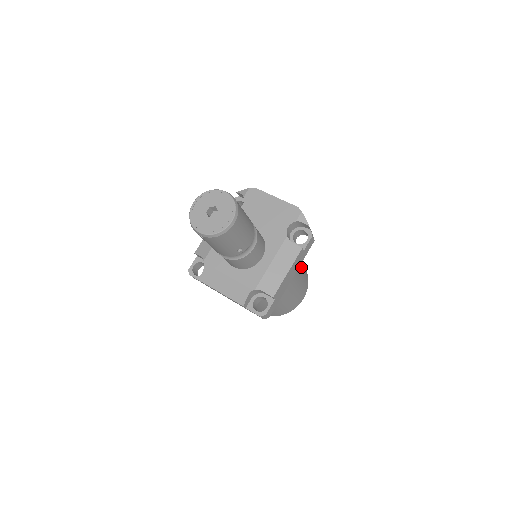
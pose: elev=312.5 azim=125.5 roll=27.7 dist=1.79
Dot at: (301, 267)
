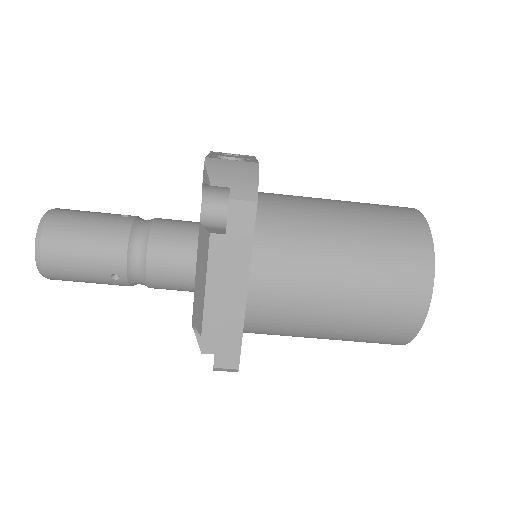
Dot at: (349, 246)
